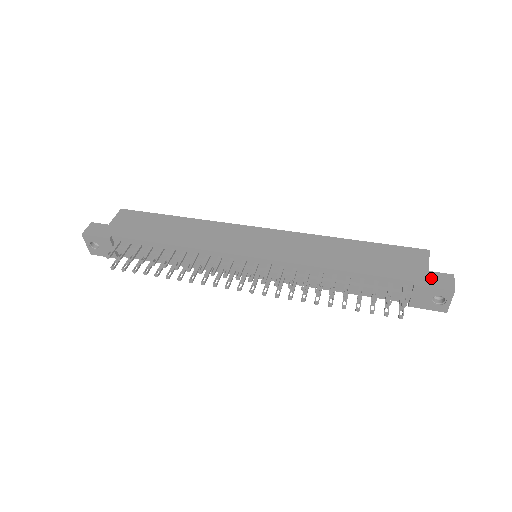
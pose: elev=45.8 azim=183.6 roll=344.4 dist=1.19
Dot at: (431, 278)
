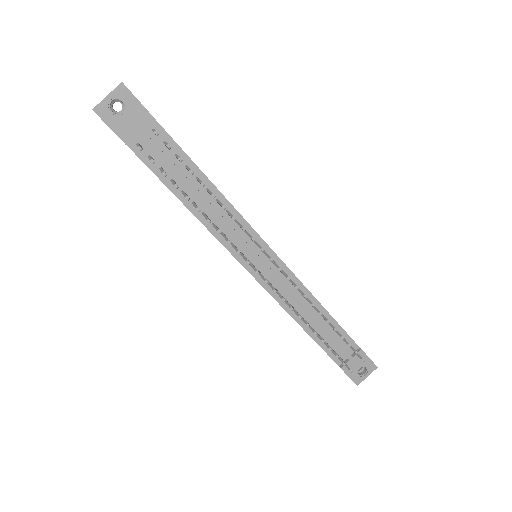
Dot at: occluded
